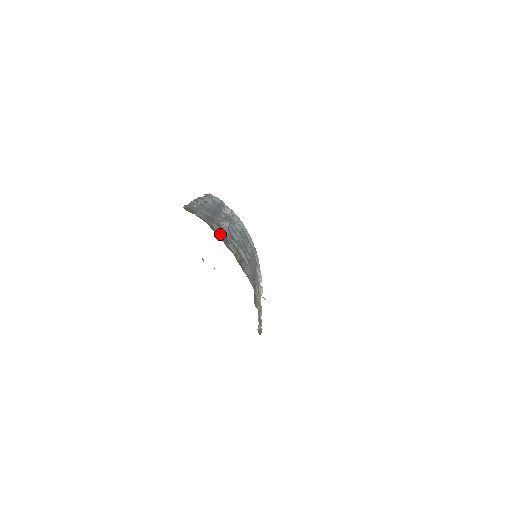
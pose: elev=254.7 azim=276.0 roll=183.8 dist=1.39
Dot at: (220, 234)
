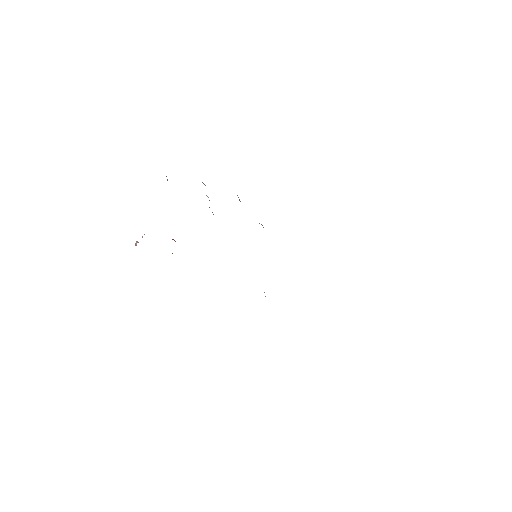
Dot at: occluded
